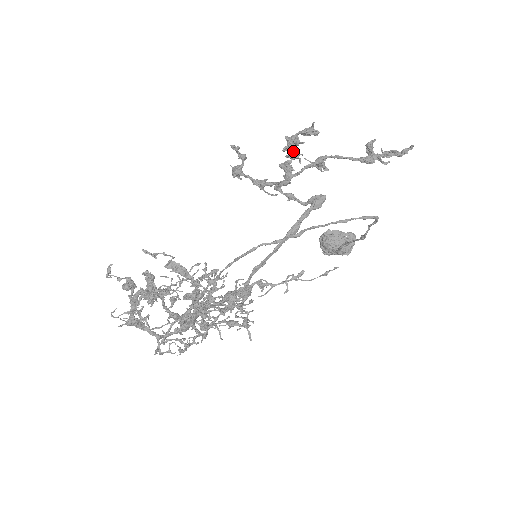
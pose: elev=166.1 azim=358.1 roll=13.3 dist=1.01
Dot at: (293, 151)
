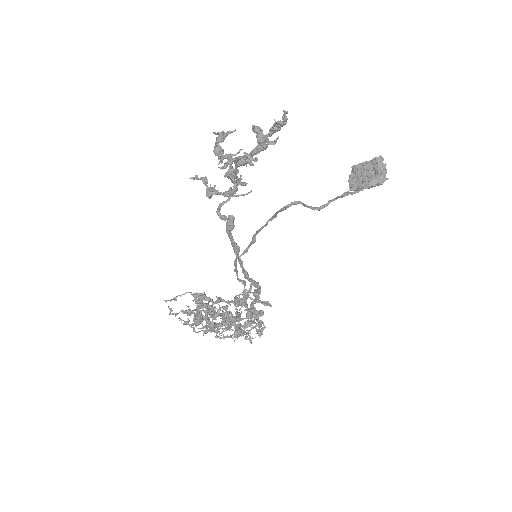
Dot at: (227, 157)
